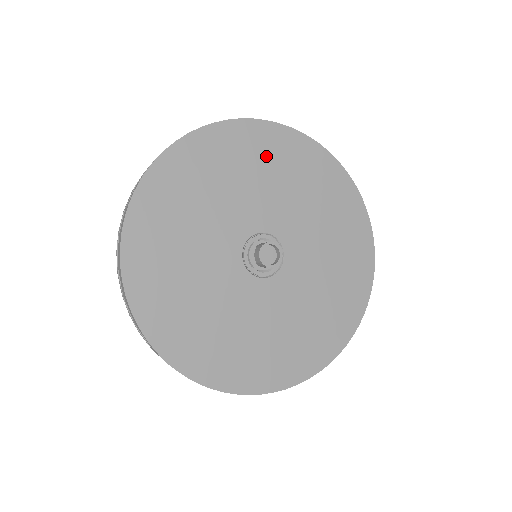
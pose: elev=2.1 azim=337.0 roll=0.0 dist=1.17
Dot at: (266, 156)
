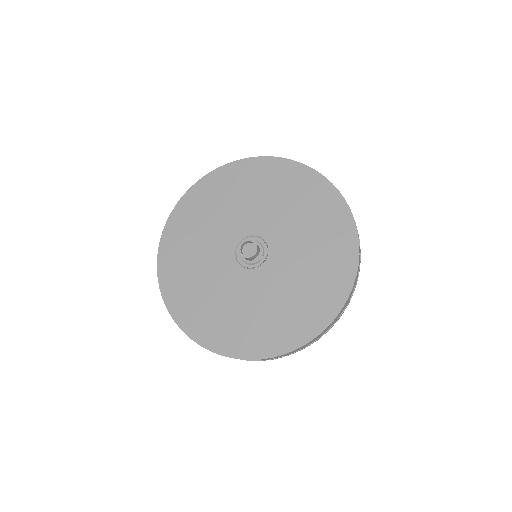
Dot at: (295, 190)
